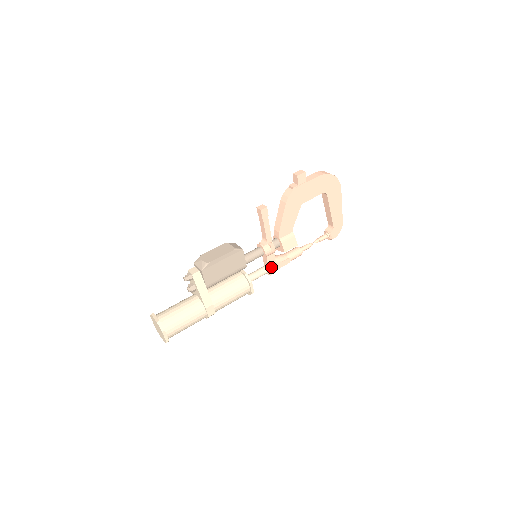
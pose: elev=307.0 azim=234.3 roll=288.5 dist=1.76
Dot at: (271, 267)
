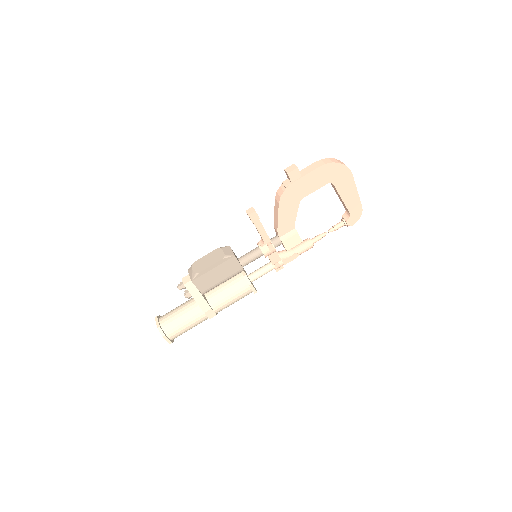
Dot at: (275, 264)
